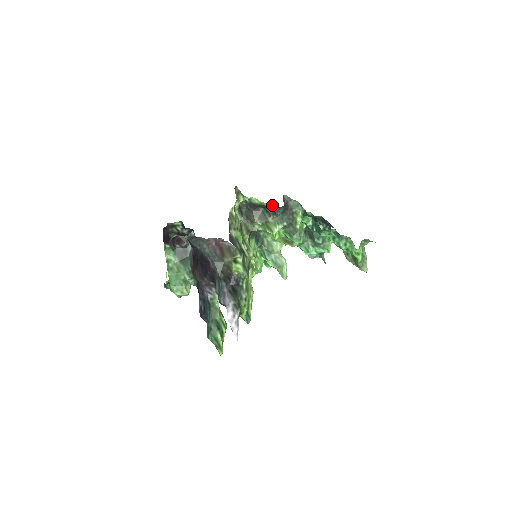
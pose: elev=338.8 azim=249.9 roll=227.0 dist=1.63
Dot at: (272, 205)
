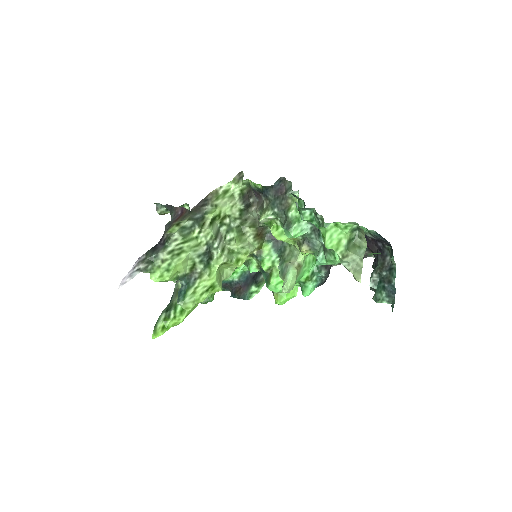
Dot at: (261, 185)
